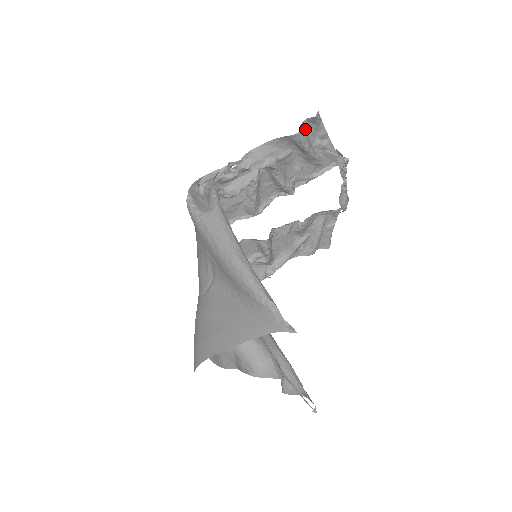
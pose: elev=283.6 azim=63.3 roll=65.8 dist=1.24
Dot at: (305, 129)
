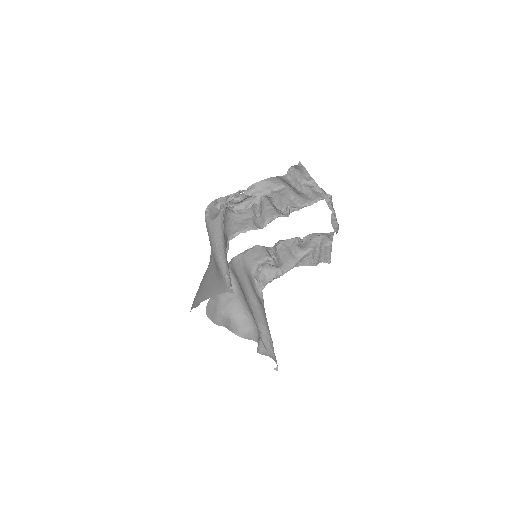
Dot at: (293, 173)
